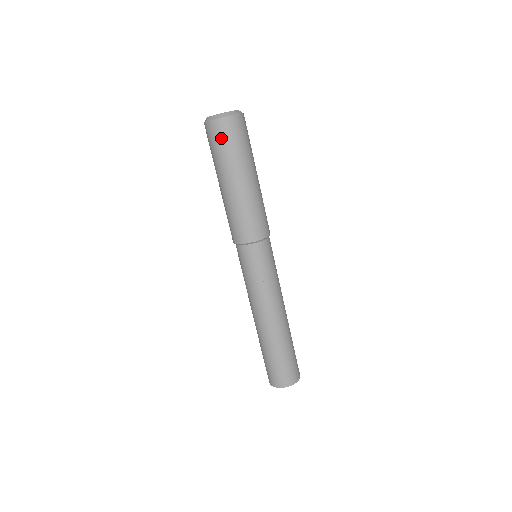
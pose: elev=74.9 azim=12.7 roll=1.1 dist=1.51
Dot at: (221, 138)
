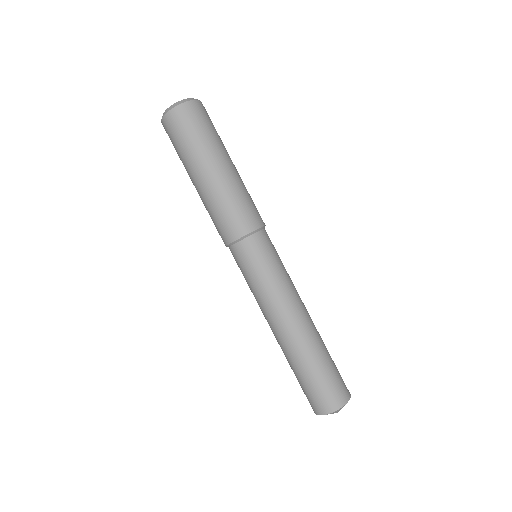
Dot at: (173, 135)
